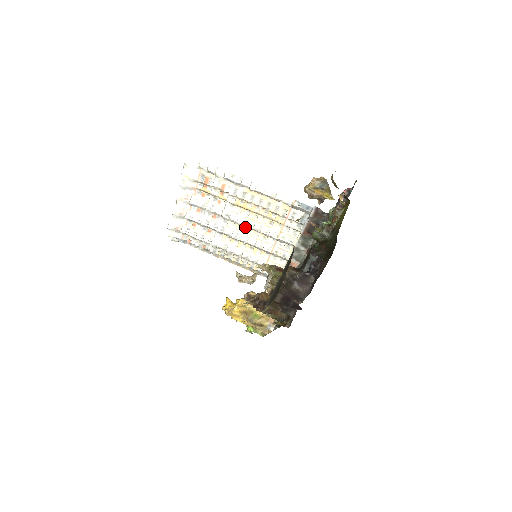
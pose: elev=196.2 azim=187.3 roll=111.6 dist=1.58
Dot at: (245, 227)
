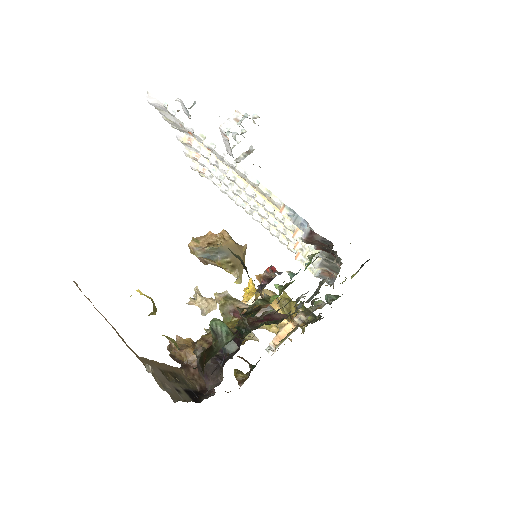
Dot at: occluded
